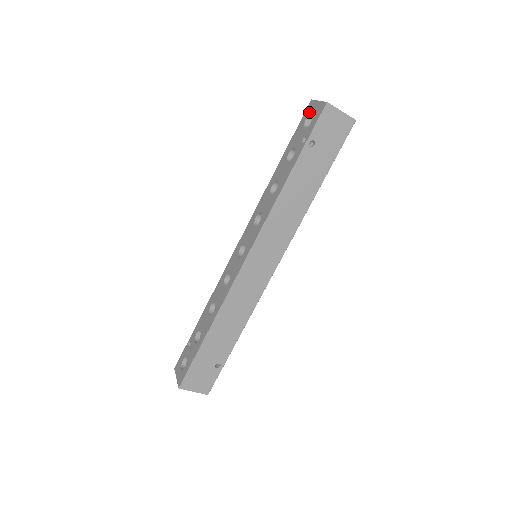
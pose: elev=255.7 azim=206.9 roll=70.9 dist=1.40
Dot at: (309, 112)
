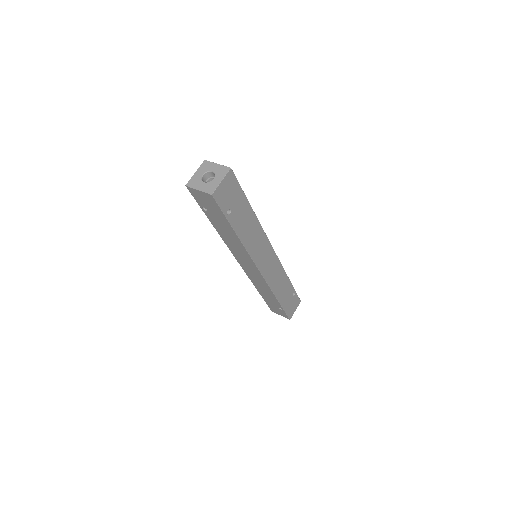
Dot at: occluded
